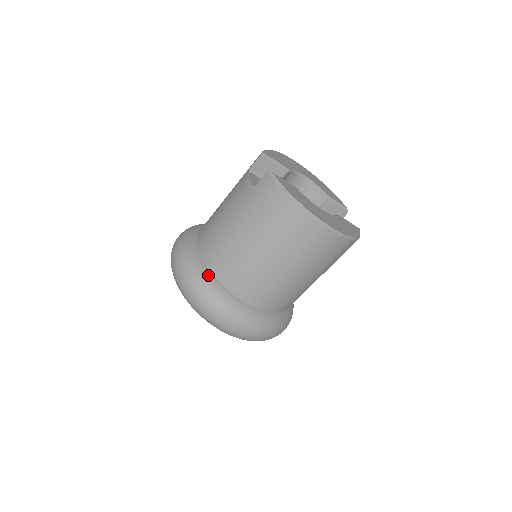
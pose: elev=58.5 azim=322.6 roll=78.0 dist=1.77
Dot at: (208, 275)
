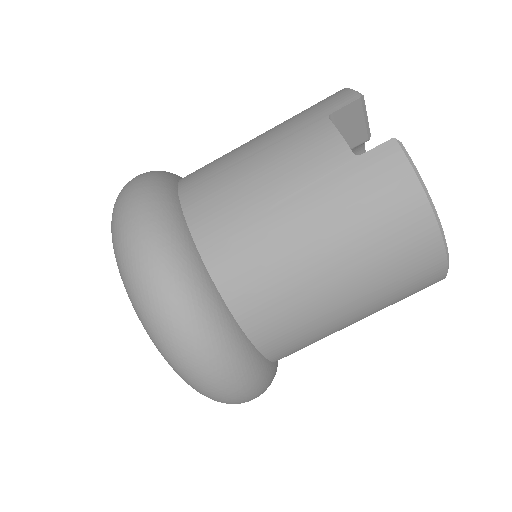
Dot at: (213, 294)
